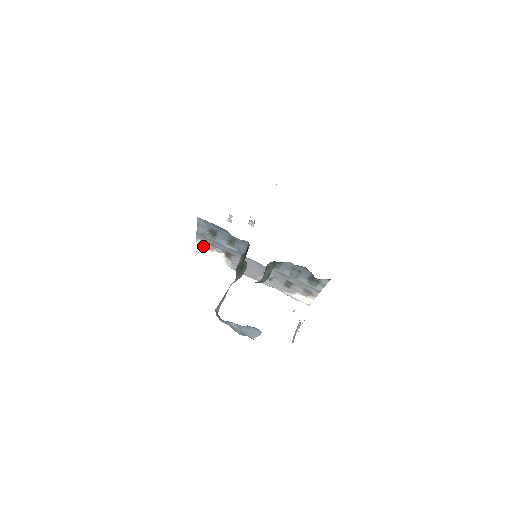
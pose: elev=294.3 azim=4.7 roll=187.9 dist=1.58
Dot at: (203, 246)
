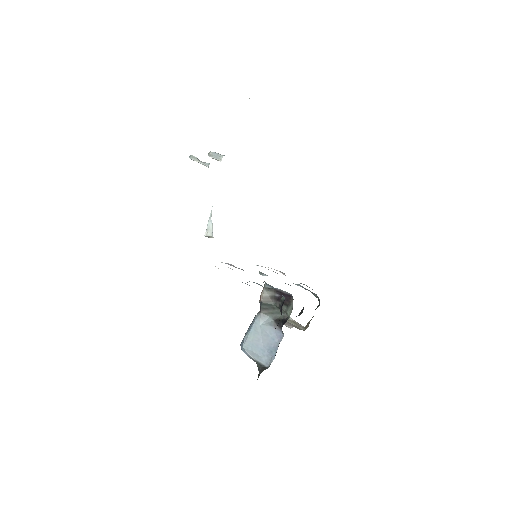
Dot at: occluded
